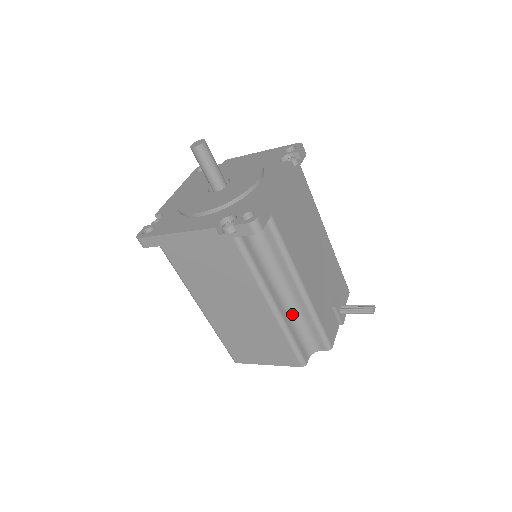
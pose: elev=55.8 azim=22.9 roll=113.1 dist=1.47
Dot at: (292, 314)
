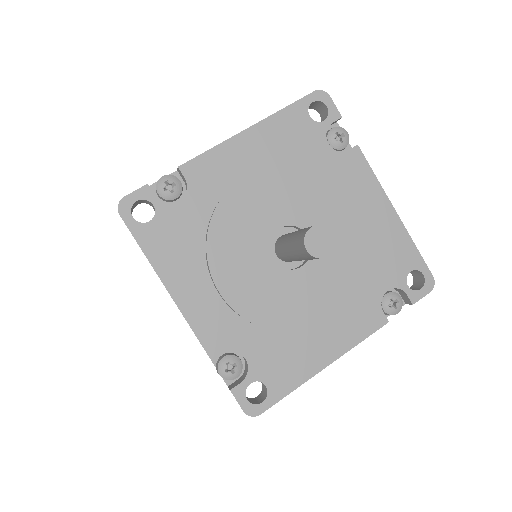
Dot at: occluded
